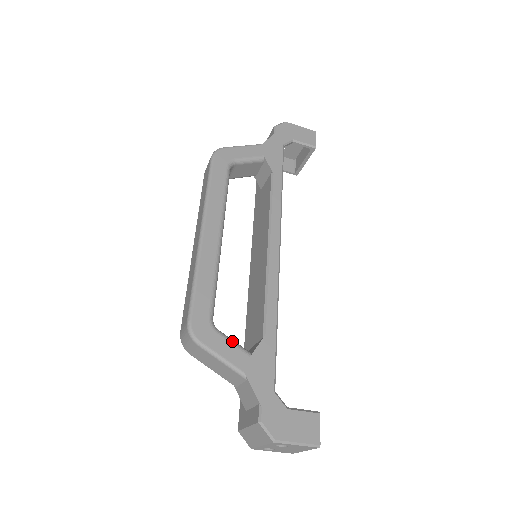
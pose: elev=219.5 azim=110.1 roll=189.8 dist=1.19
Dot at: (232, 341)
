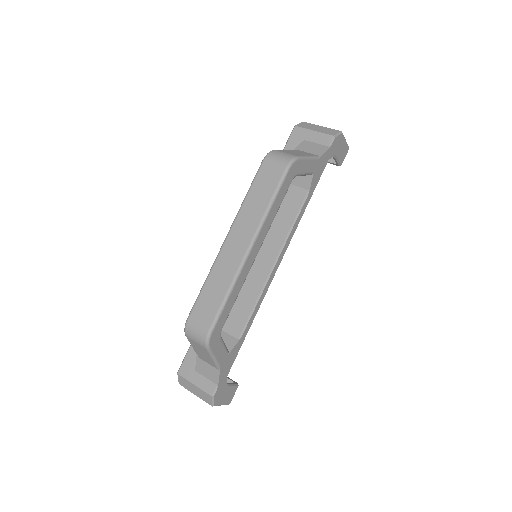
Dot at: (225, 345)
